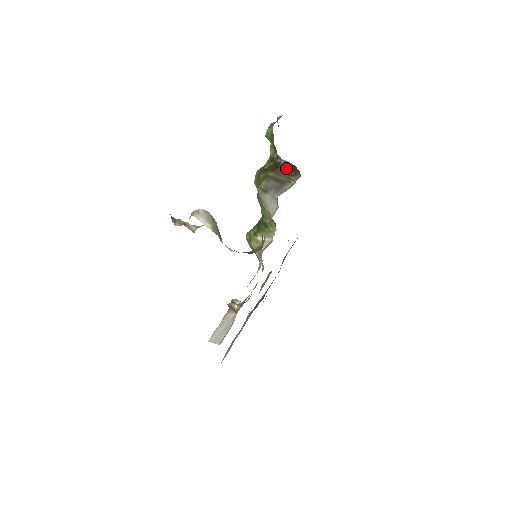
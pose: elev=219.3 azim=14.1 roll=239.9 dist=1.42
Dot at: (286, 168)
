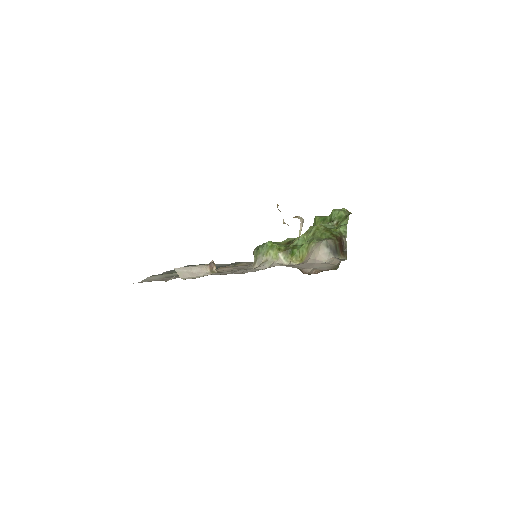
Dot at: (343, 246)
